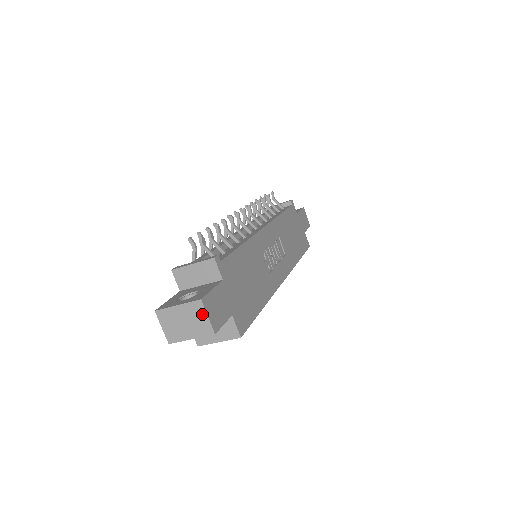
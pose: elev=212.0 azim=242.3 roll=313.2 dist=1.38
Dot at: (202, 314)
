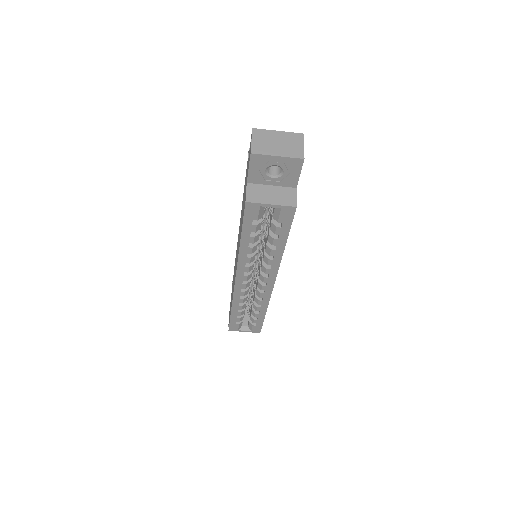
Dot at: (299, 143)
